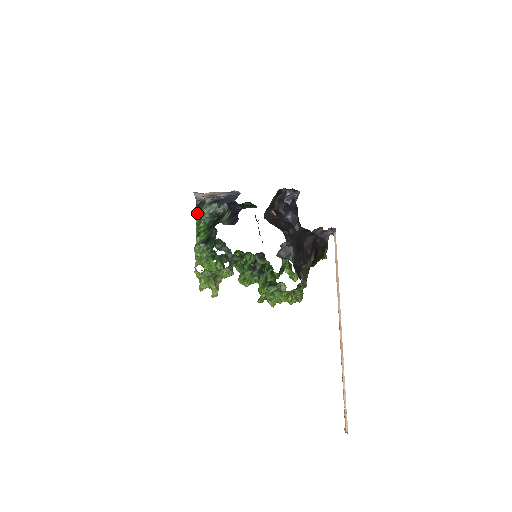
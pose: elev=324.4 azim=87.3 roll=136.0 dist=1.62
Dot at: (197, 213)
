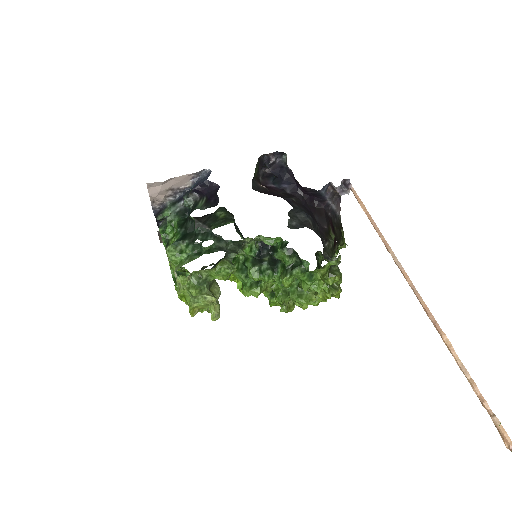
Dot at: (158, 219)
